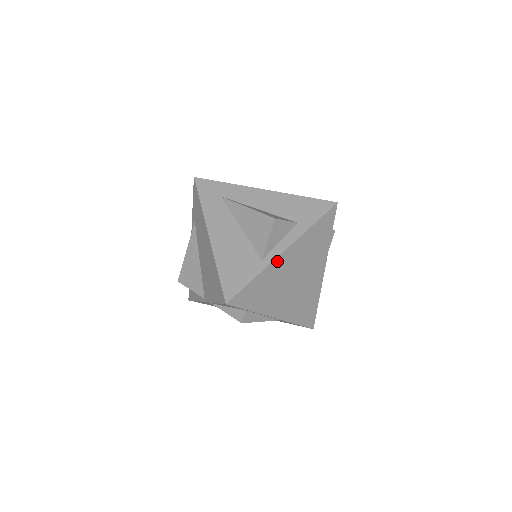
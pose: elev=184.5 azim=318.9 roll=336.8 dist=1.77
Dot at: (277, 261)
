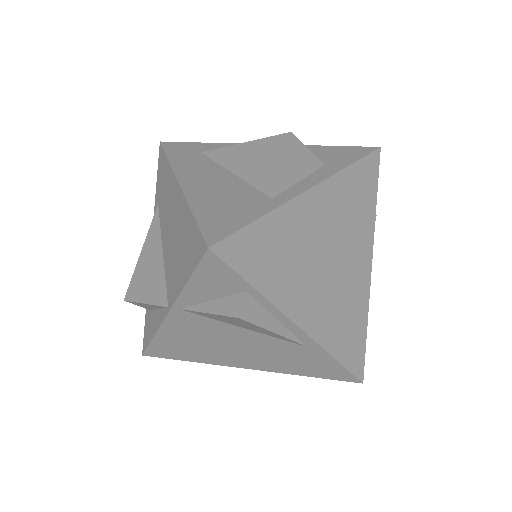
Dot at: (299, 203)
